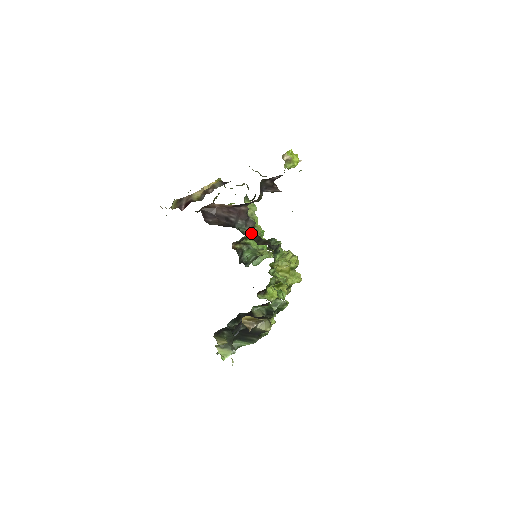
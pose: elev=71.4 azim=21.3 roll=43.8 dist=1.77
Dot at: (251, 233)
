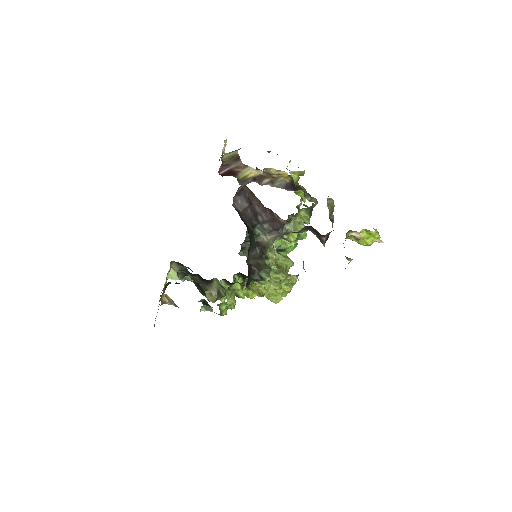
Dot at: (264, 242)
